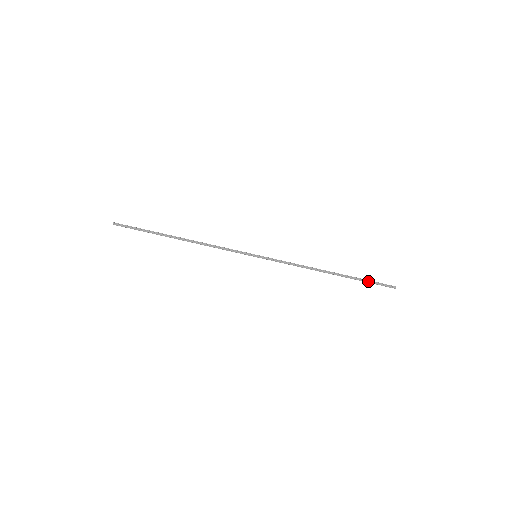
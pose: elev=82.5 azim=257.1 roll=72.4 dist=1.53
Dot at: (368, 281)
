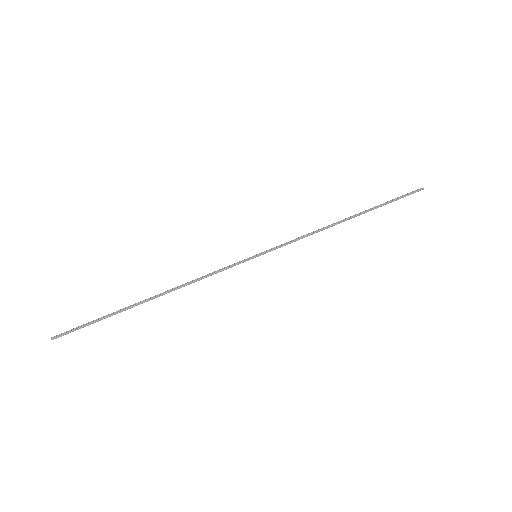
Dot at: (391, 201)
